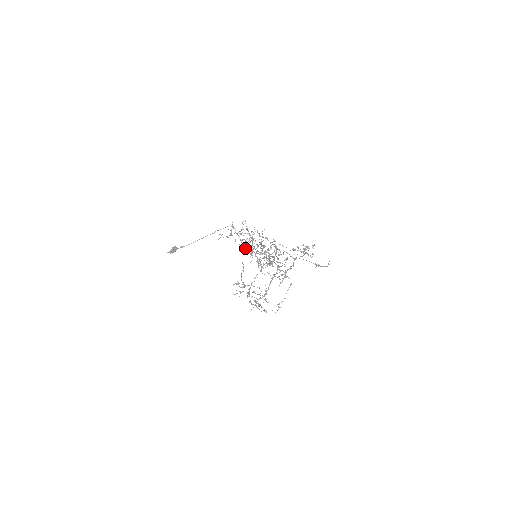
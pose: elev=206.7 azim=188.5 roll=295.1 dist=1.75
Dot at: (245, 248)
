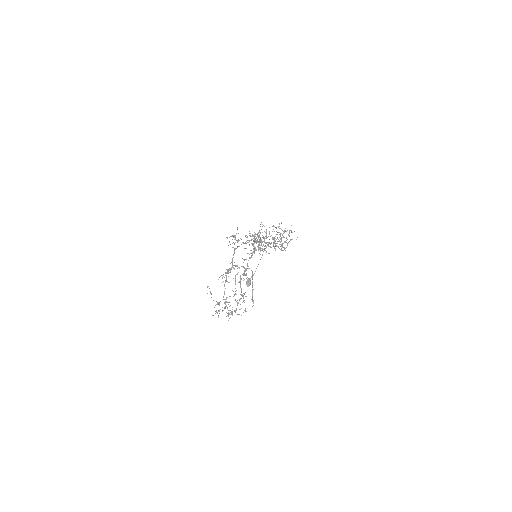
Dot at: (263, 249)
